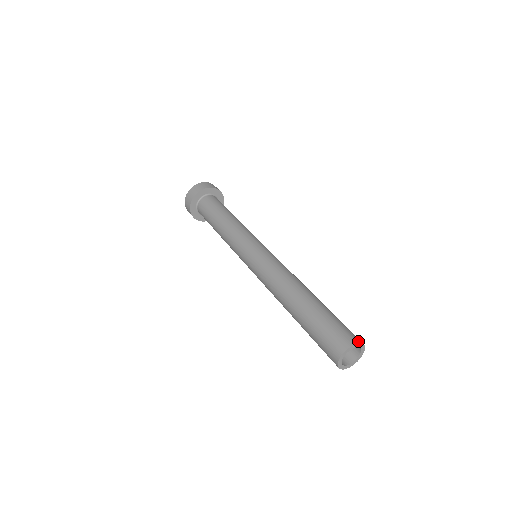
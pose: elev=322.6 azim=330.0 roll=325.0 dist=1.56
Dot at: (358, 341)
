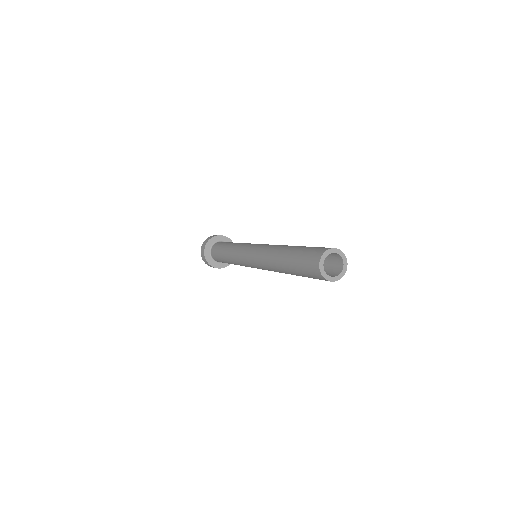
Dot at: (327, 249)
